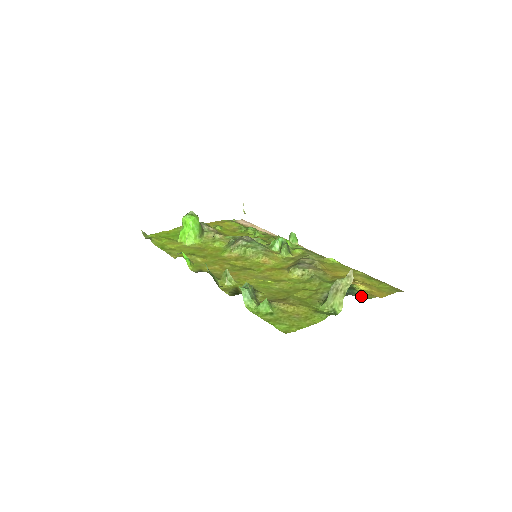
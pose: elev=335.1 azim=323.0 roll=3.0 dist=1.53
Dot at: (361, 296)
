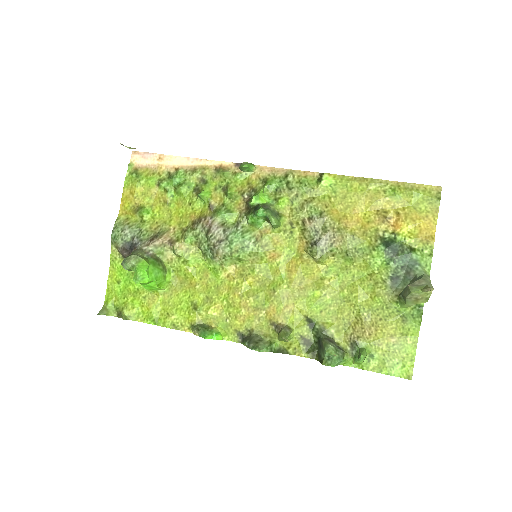
Dot at: (425, 261)
